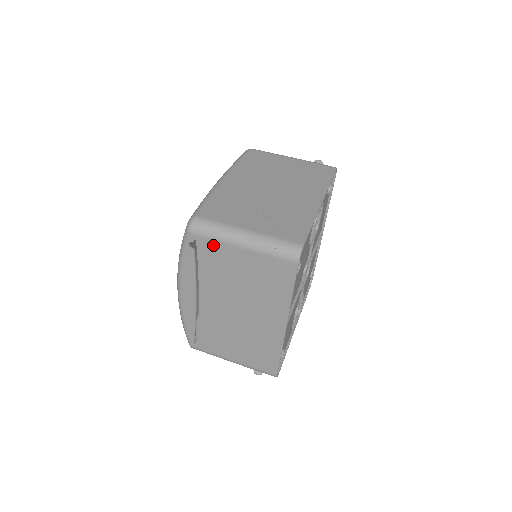
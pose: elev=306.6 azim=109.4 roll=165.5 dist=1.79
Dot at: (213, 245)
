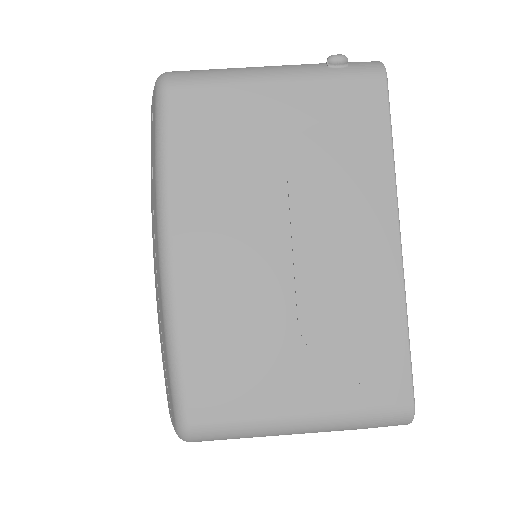
Dot at: occluded
